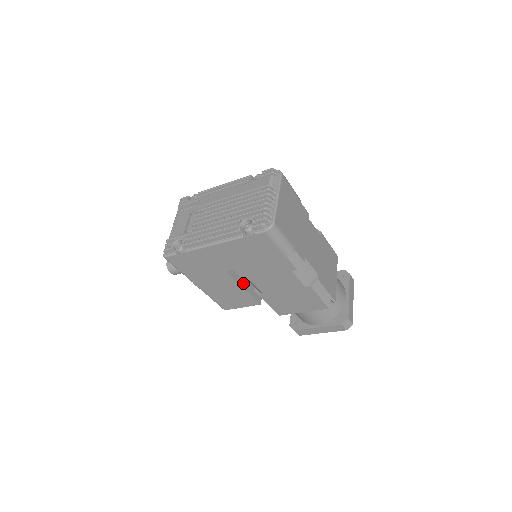
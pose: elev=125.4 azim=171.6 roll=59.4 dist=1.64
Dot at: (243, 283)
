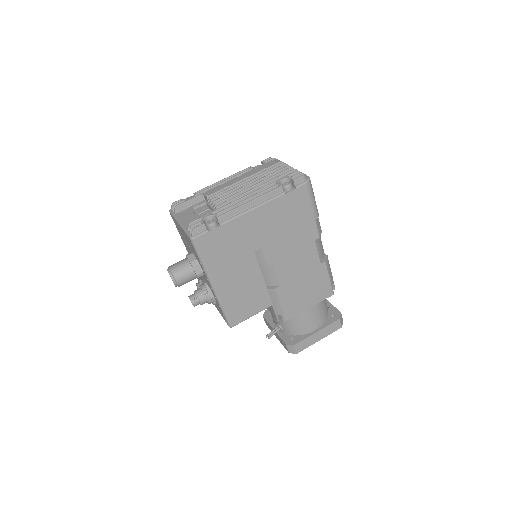
Dot at: occluded
